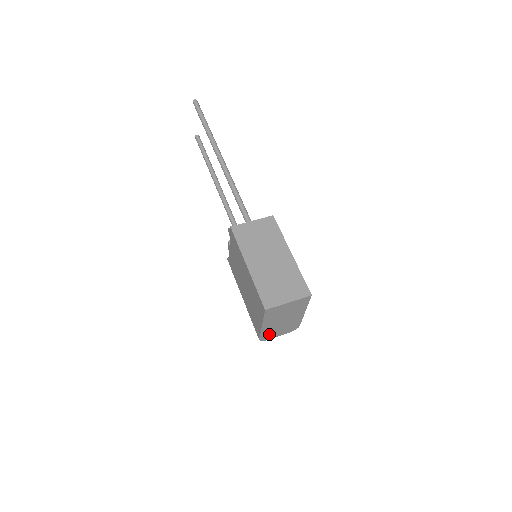
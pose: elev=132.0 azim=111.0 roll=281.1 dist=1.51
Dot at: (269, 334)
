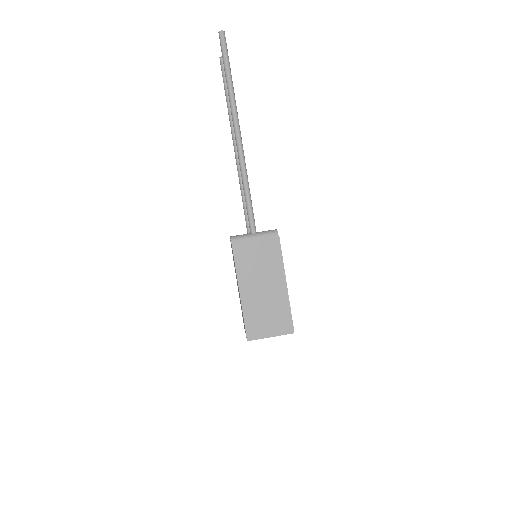
Dot at: occluded
